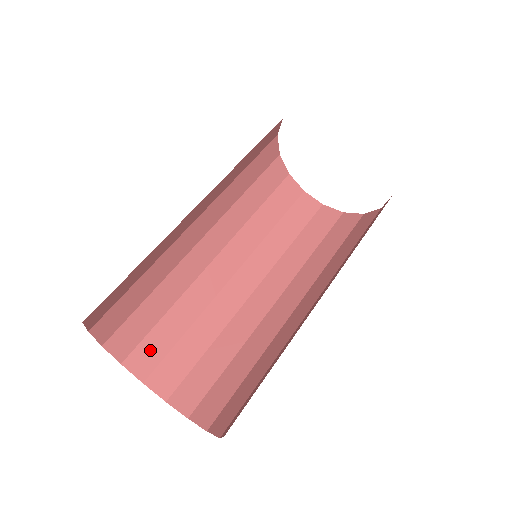
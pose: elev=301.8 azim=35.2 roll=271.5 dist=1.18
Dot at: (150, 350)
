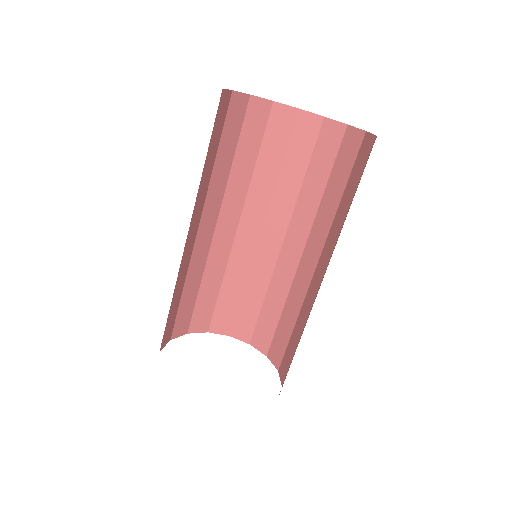
Dot at: (244, 322)
